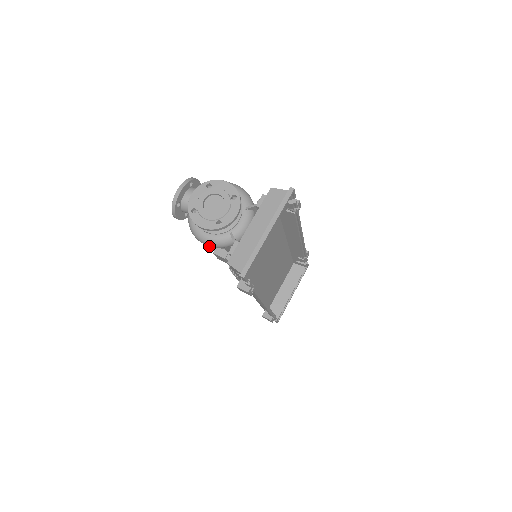
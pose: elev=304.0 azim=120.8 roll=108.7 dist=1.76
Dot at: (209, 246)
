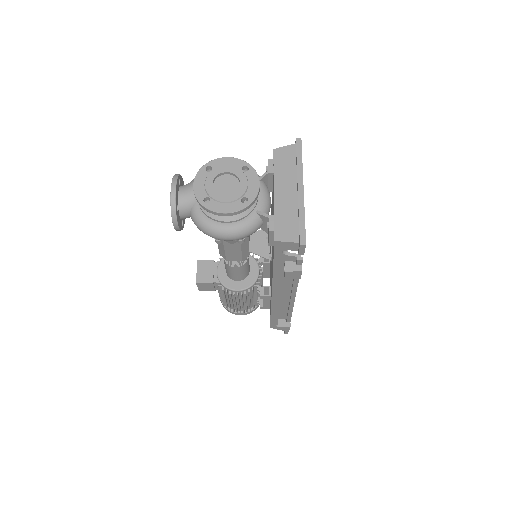
Dot at: (235, 239)
